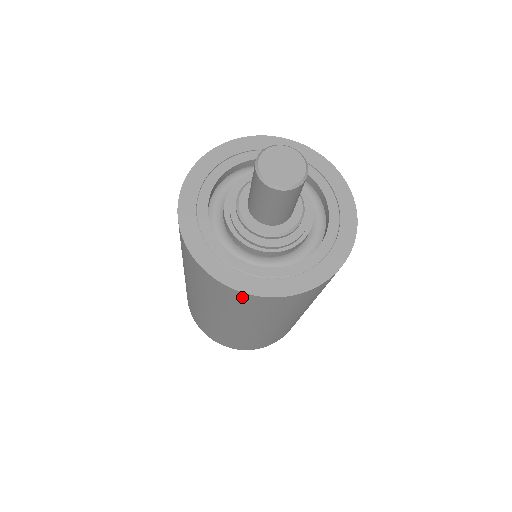
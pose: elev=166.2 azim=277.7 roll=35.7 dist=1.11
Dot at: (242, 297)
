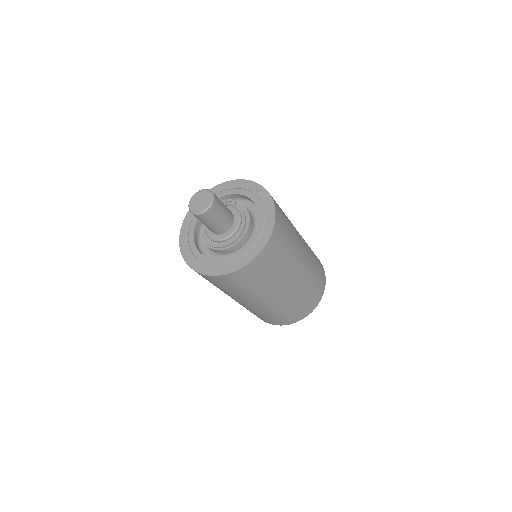
Dot at: (207, 277)
